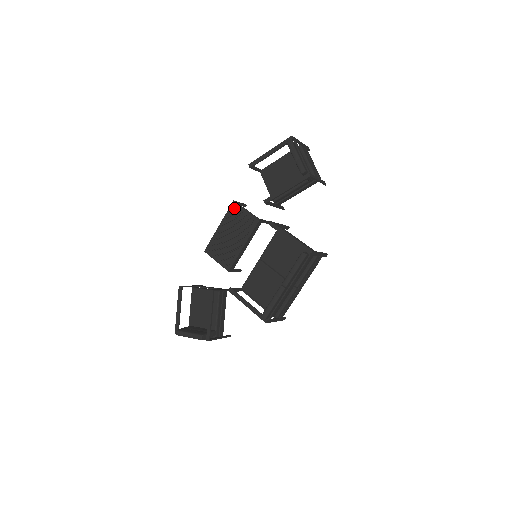
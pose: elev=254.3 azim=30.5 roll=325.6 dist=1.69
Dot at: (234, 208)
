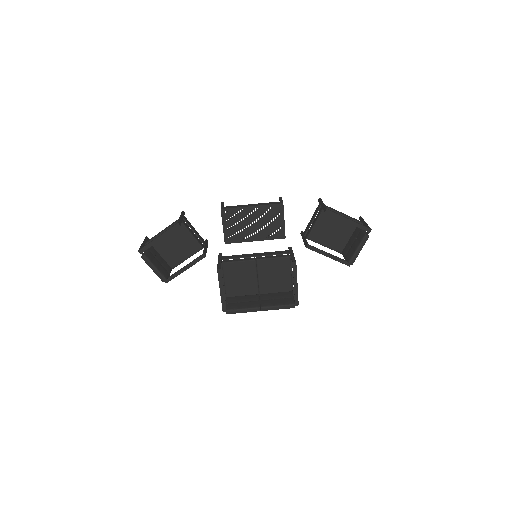
Dot at: (278, 209)
